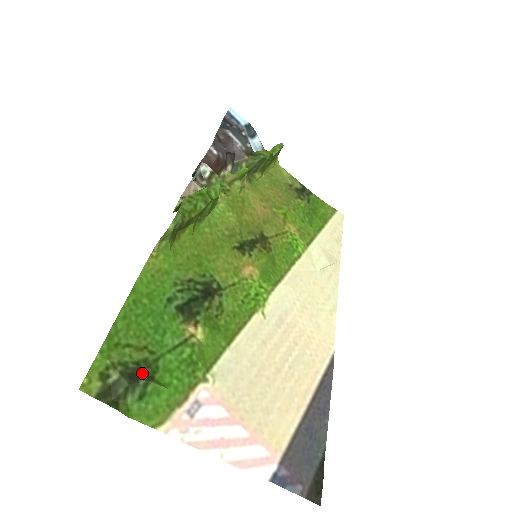
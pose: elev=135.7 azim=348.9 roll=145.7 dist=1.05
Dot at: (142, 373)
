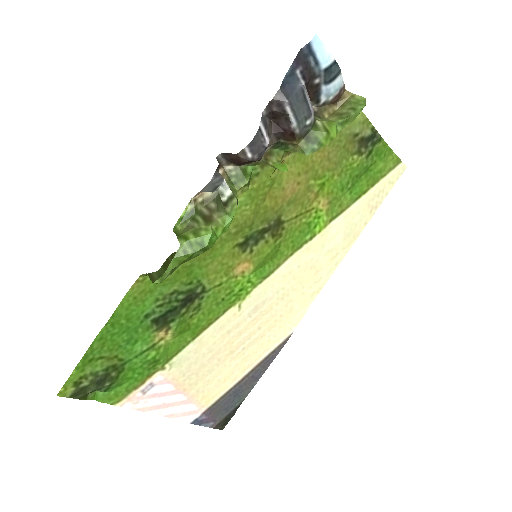
Dot at: (109, 377)
